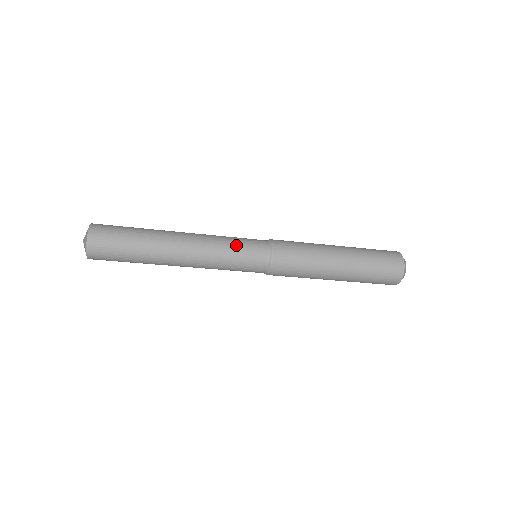
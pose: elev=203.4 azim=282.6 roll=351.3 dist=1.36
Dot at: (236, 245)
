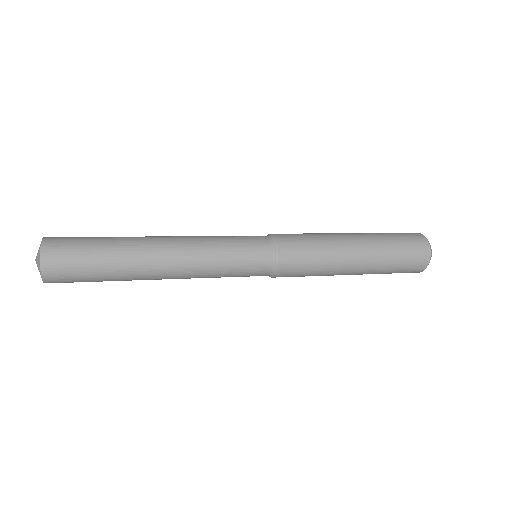
Dot at: (231, 242)
